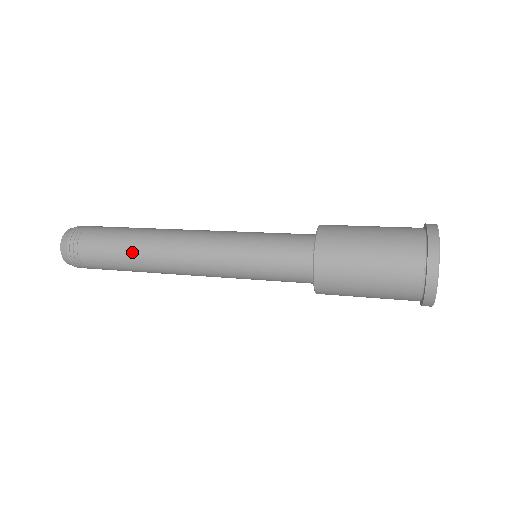
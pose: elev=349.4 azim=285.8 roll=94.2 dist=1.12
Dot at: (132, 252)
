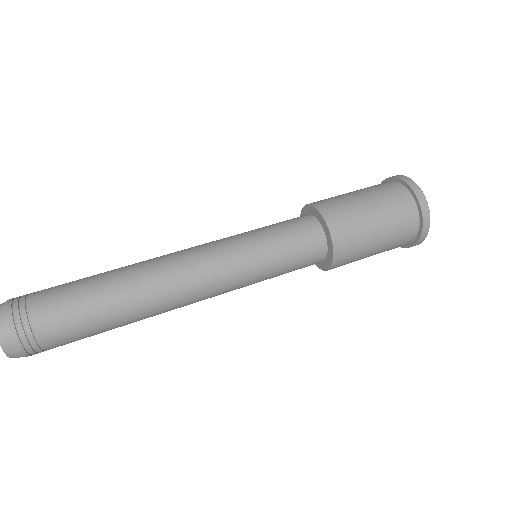
Dot at: (127, 324)
